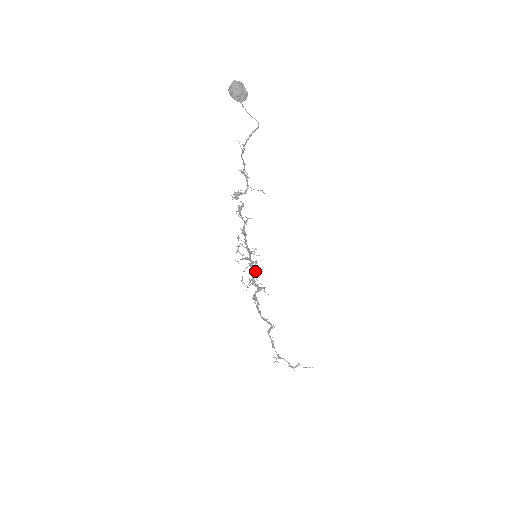
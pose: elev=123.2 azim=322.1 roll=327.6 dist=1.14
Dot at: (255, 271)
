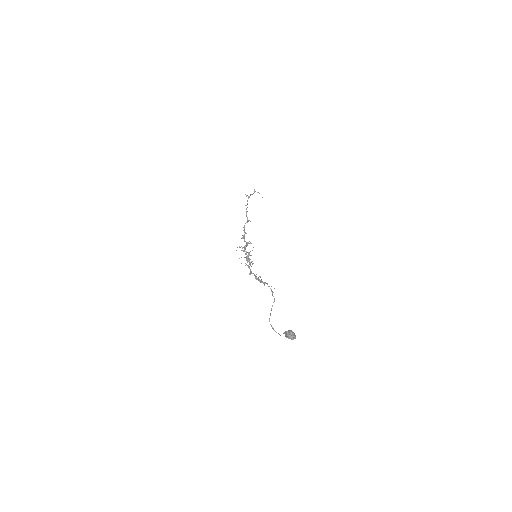
Dot at: (249, 253)
